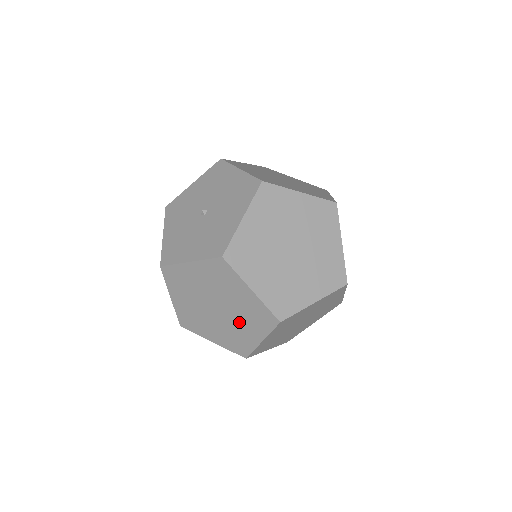
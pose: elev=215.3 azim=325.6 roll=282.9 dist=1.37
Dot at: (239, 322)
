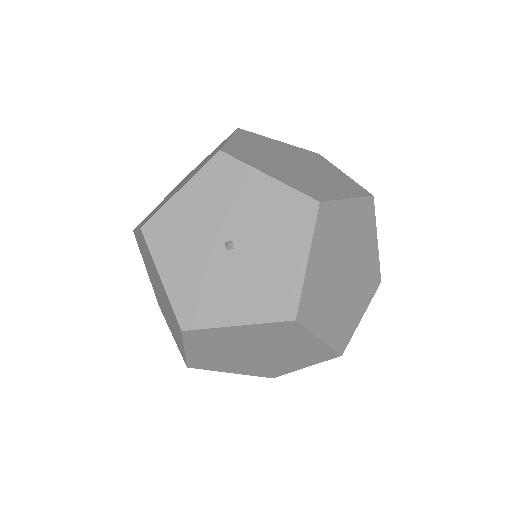
Dot at: (167, 316)
